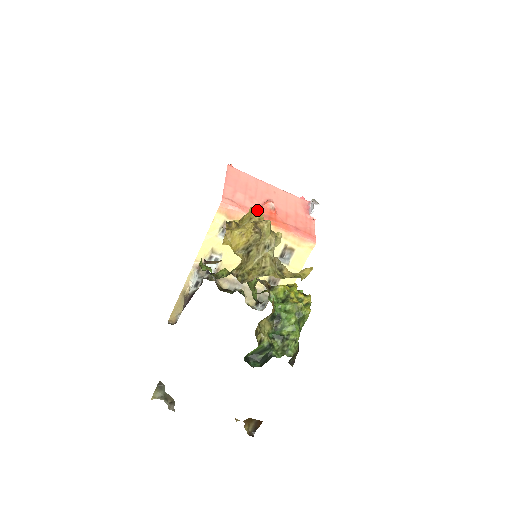
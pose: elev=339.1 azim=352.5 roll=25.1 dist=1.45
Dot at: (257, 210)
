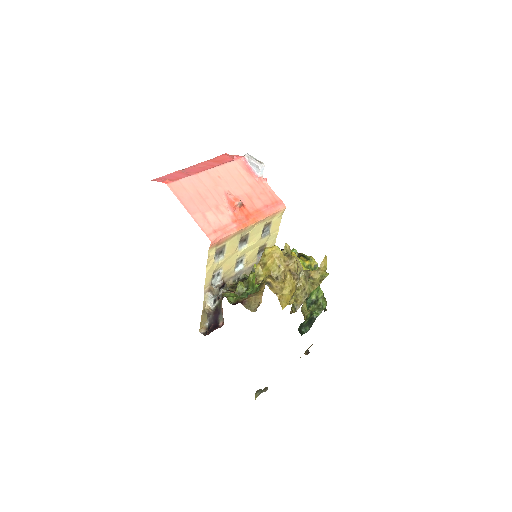
Dot at: (276, 253)
